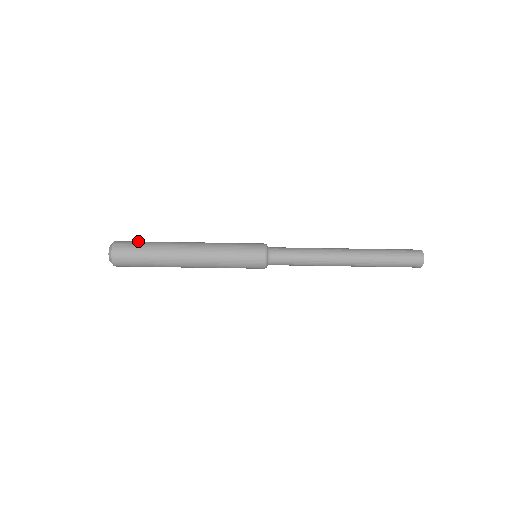
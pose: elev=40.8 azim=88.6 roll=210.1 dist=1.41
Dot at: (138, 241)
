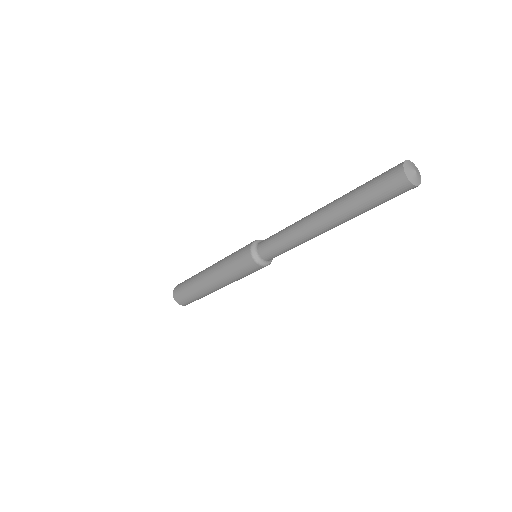
Dot at: (182, 285)
